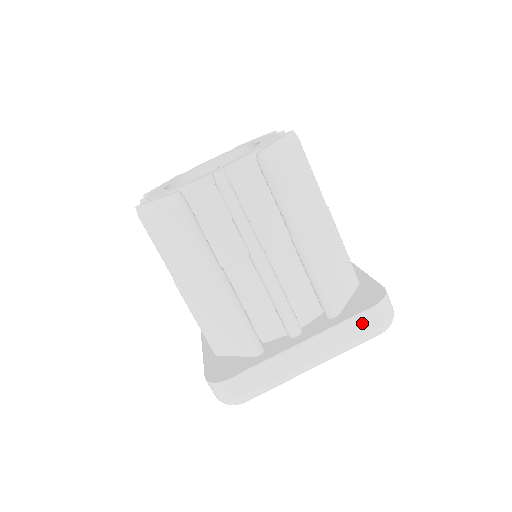
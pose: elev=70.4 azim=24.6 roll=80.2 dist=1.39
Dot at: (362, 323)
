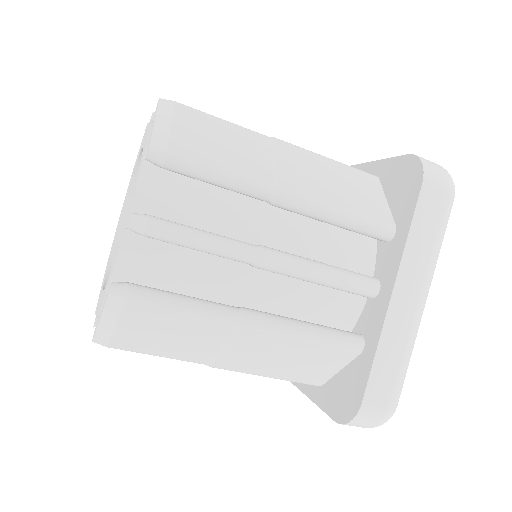
Dot at: occluded
